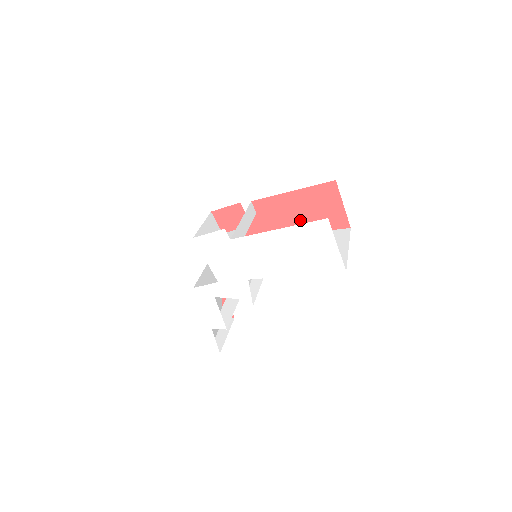
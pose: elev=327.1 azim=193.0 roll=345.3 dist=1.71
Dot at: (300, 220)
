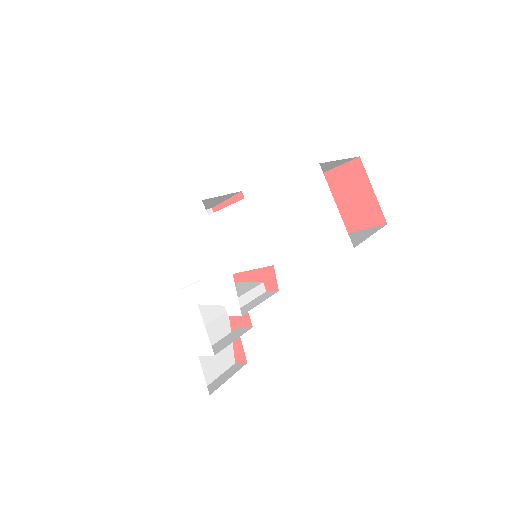
Dot at: occluded
